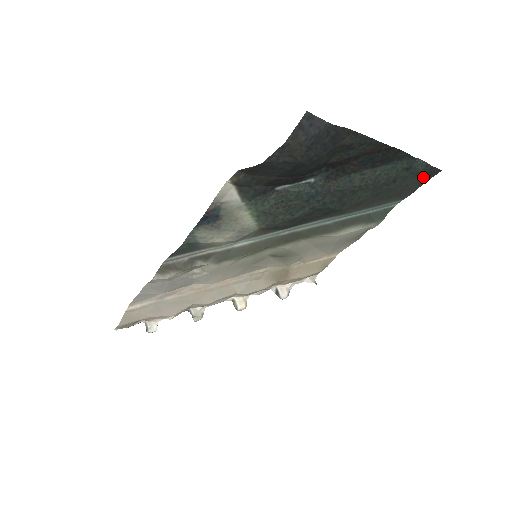
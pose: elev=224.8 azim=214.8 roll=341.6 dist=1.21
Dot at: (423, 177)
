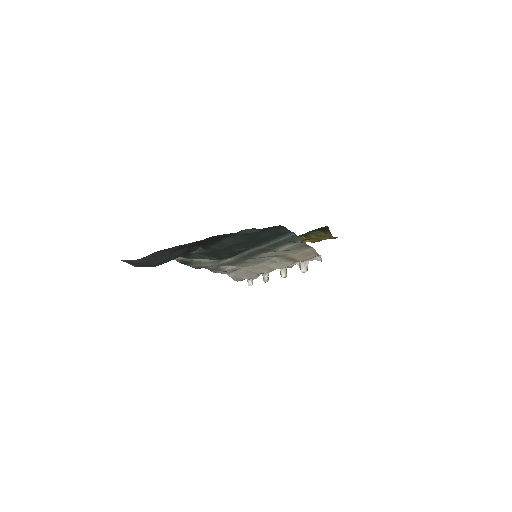
Dot at: (274, 229)
